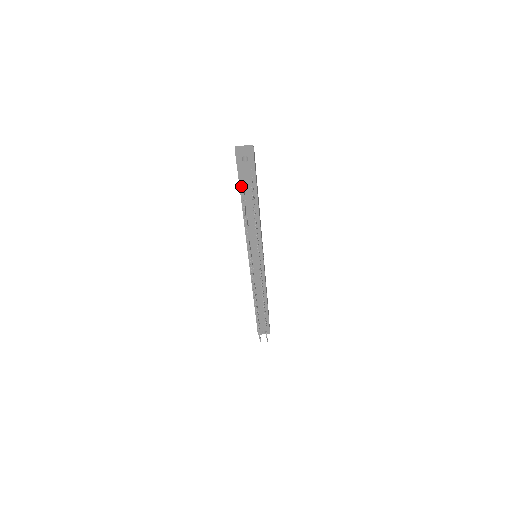
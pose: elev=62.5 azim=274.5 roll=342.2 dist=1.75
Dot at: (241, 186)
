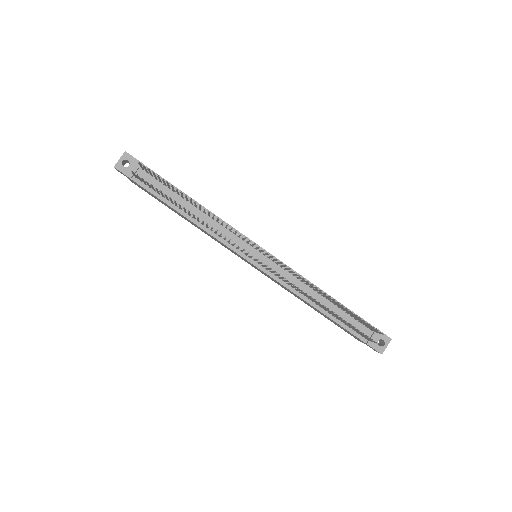
Dot at: (131, 171)
